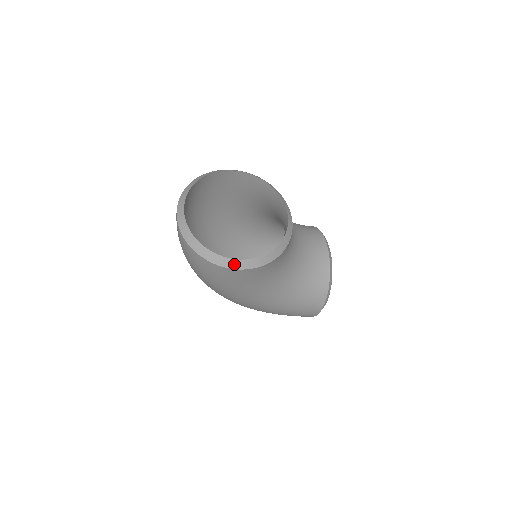
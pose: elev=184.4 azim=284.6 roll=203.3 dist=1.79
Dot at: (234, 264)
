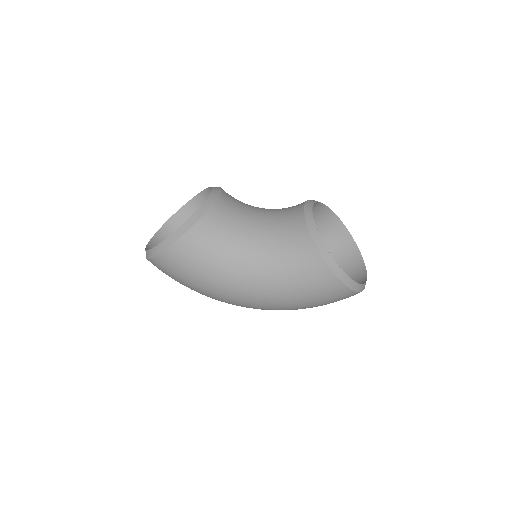
Dot at: (161, 248)
